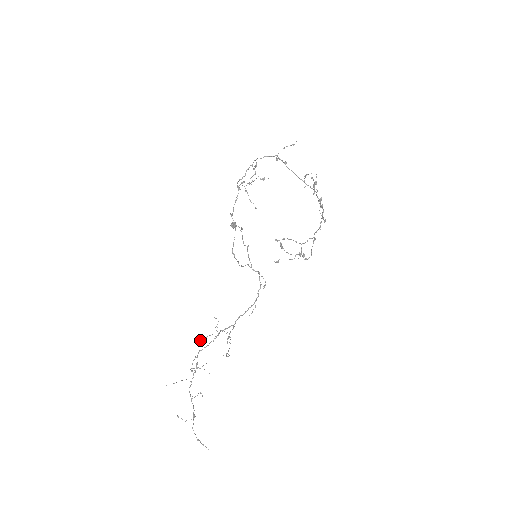
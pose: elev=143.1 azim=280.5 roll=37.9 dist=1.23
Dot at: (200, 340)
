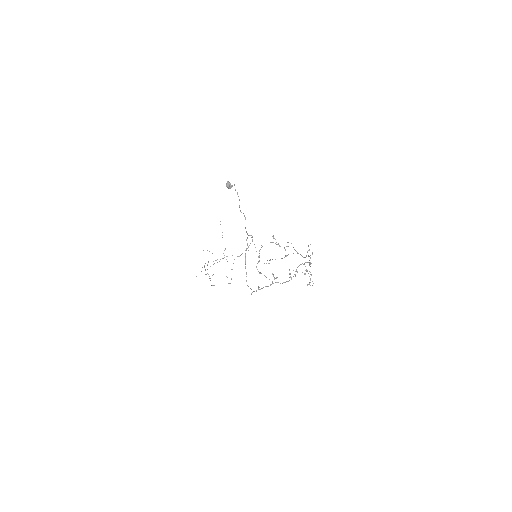
Dot at: occluded
